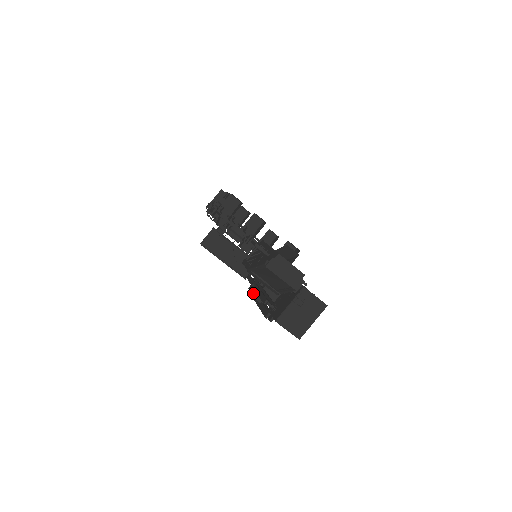
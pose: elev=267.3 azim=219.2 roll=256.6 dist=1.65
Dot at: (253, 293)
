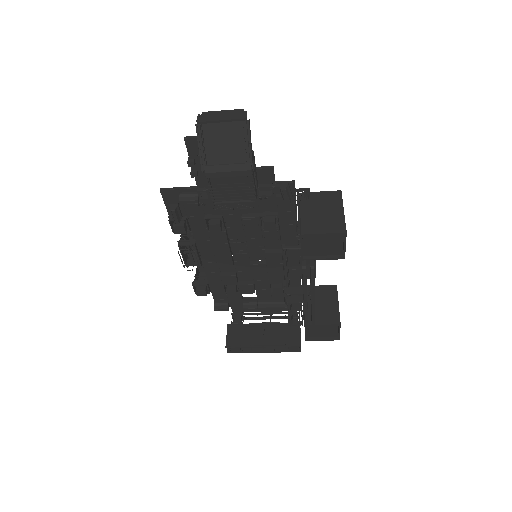
Dot at: (283, 285)
